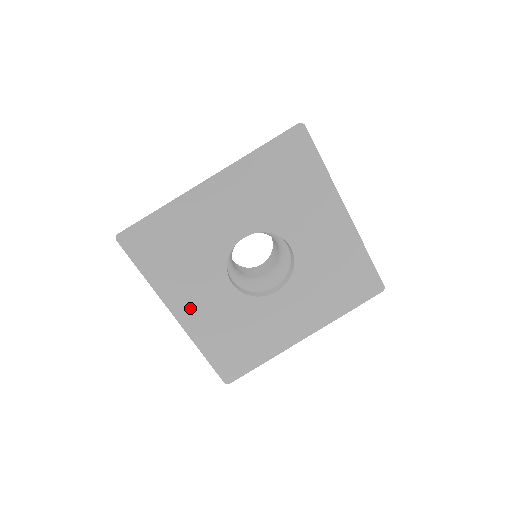
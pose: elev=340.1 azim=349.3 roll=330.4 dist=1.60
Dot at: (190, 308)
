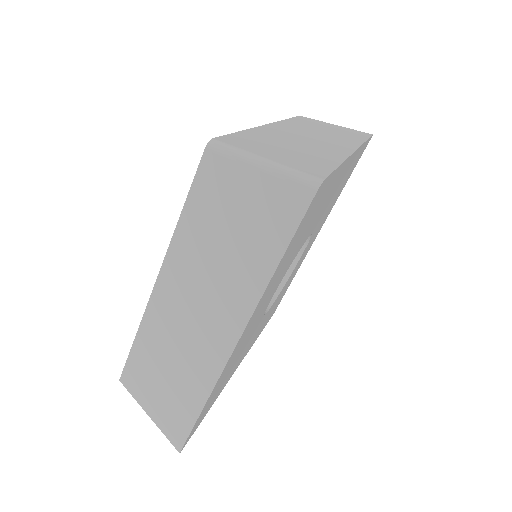
Dot at: (245, 353)
